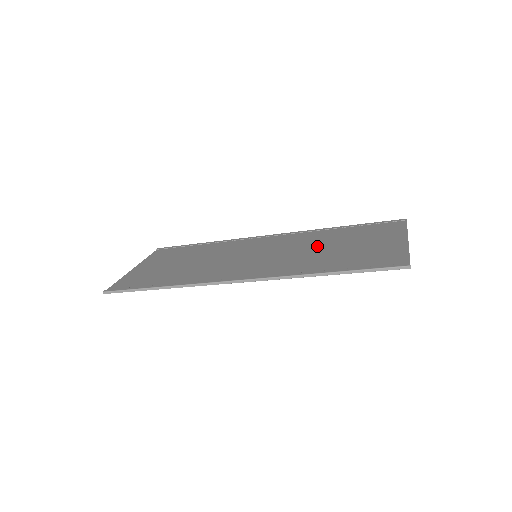
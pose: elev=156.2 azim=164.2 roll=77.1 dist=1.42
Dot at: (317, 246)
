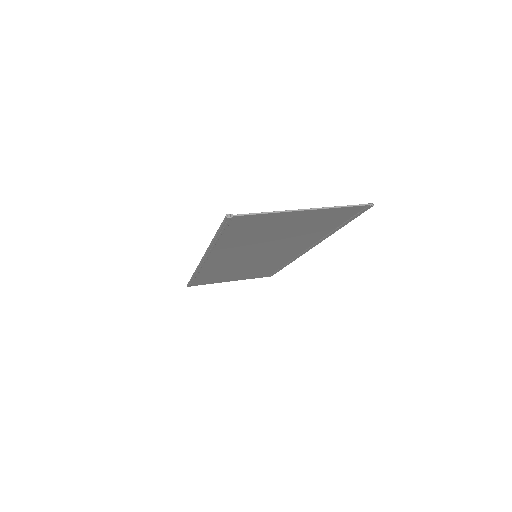
Dot at: occluded
